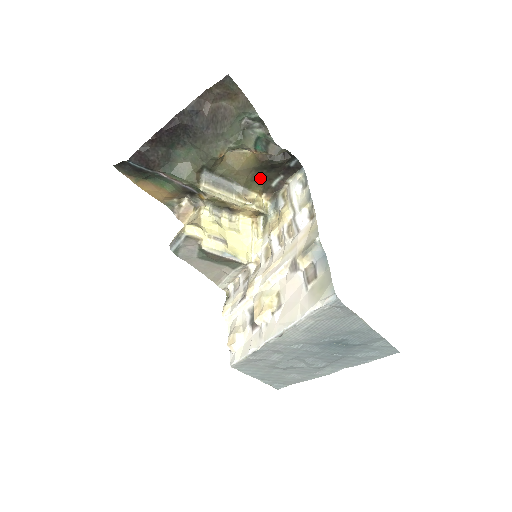
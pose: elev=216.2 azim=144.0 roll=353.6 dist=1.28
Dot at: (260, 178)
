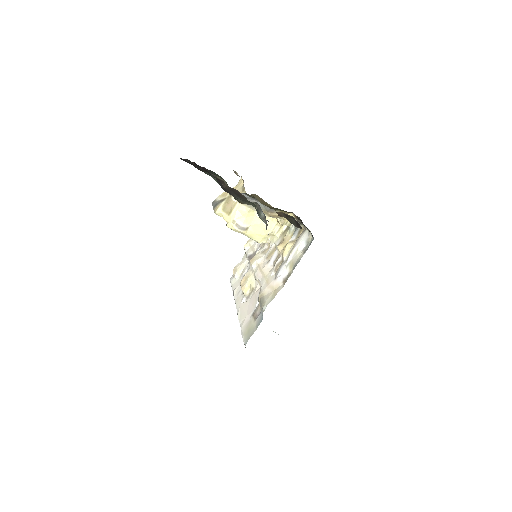
Dot at: (286, 211)
